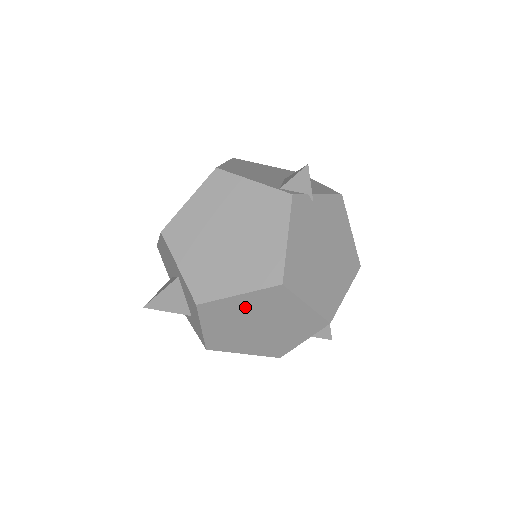
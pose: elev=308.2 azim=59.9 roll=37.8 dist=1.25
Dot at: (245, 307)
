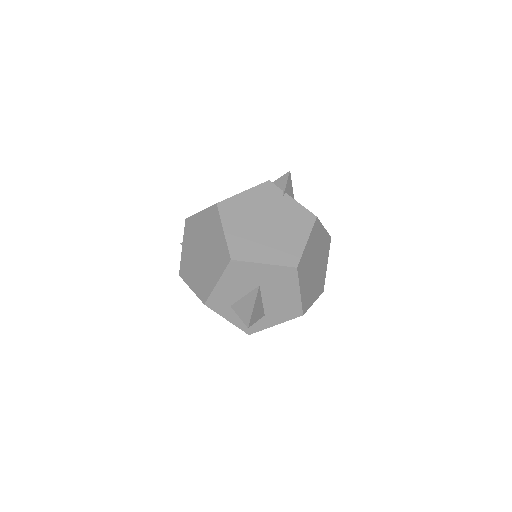
Dot at: (201, 226)
